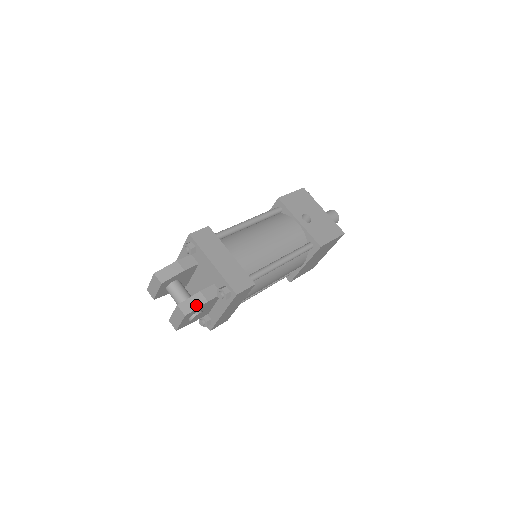
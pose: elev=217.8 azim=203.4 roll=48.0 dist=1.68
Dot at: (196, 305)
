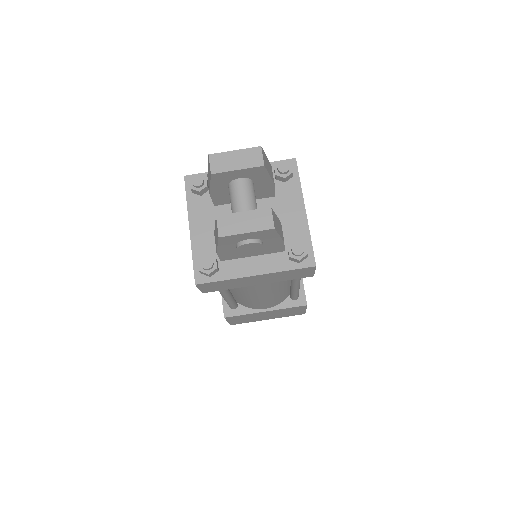
Dot at: (280, 231)
